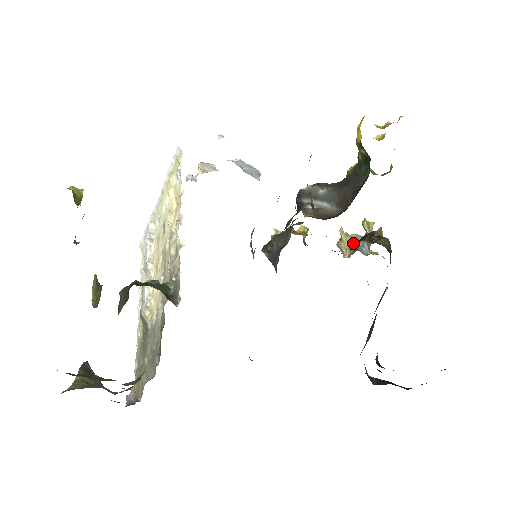
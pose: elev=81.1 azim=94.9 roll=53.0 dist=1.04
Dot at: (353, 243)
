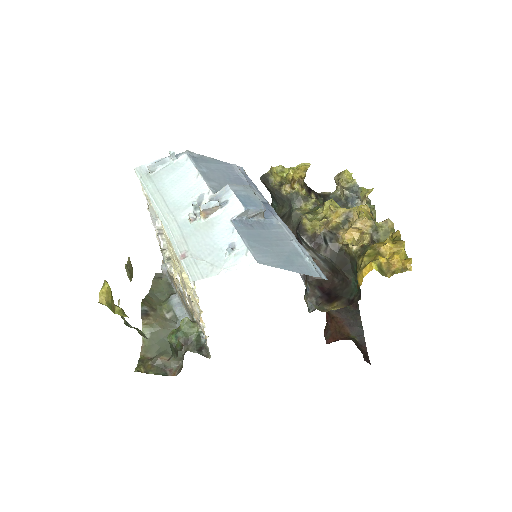
Dot at: (348, 189)
